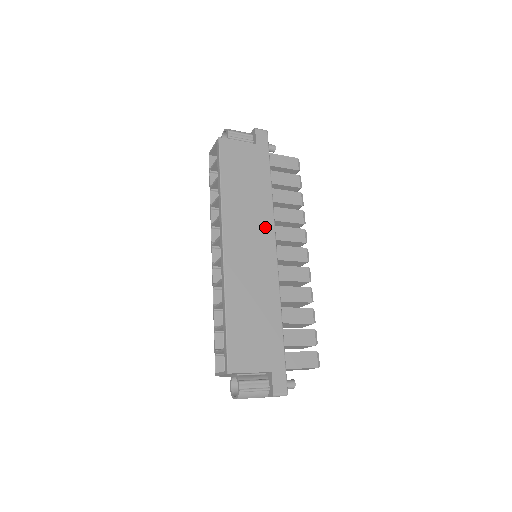
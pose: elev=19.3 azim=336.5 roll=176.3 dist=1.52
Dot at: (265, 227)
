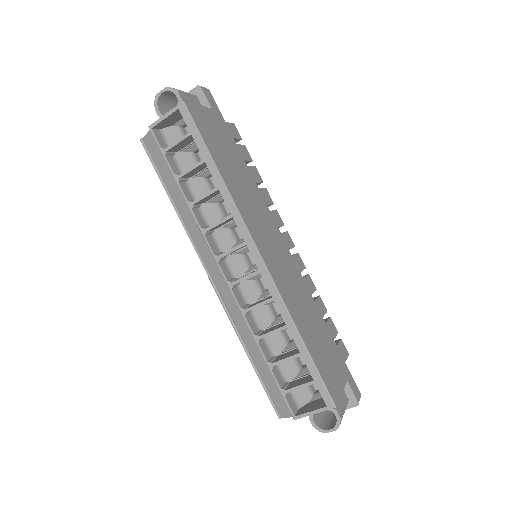
Dot at: (267, 217)
